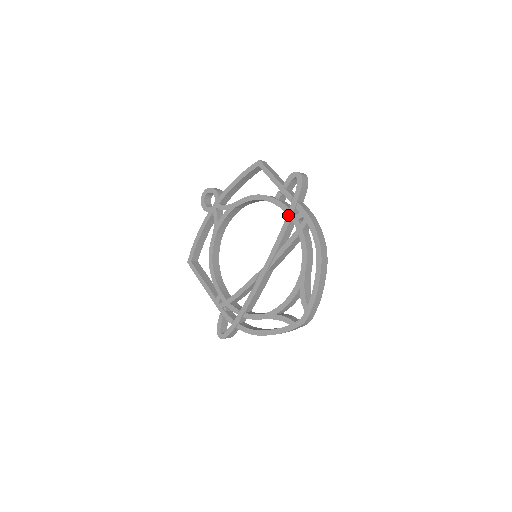
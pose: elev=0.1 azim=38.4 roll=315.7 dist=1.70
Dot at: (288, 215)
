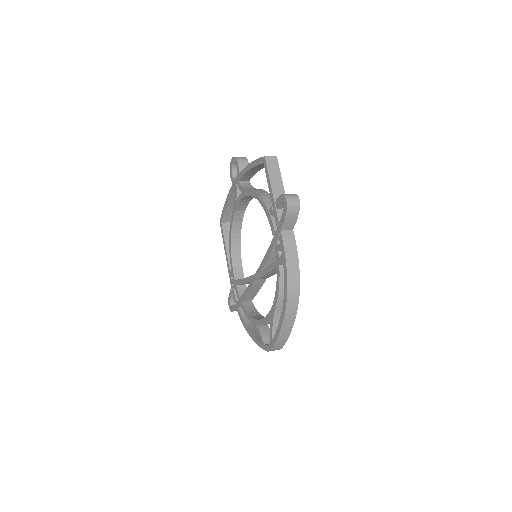
Dot at: (273, 239)
